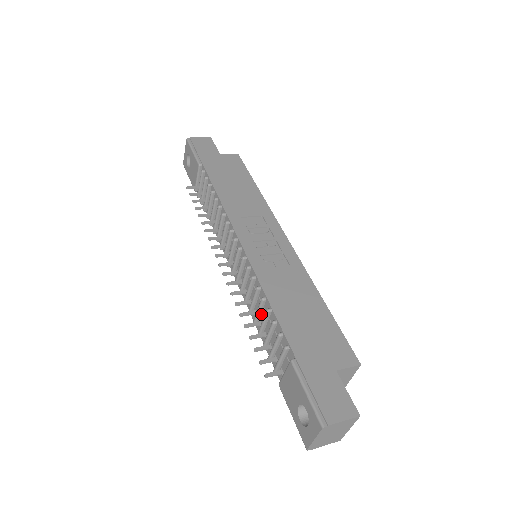
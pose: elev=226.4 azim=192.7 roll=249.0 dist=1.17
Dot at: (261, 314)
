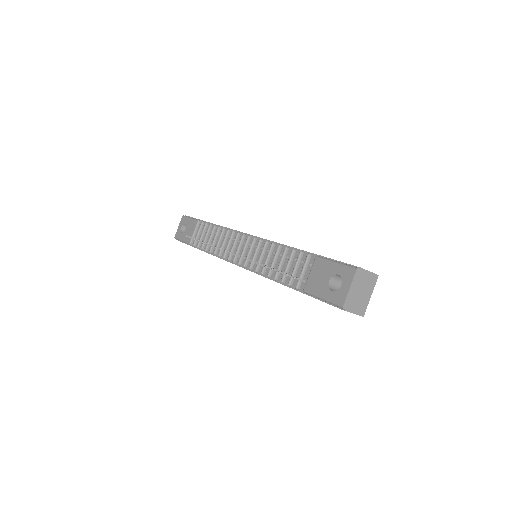
Dot at: (276, 262)
